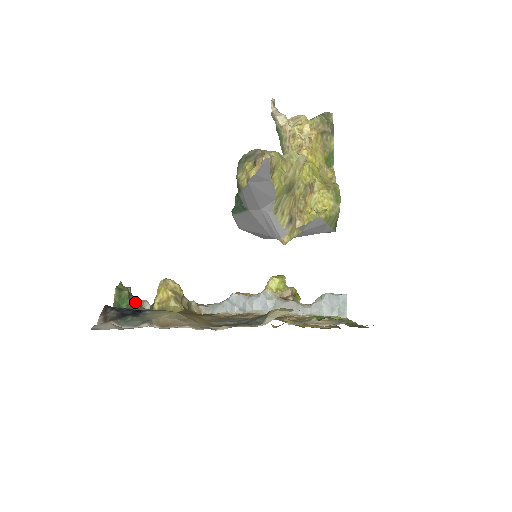
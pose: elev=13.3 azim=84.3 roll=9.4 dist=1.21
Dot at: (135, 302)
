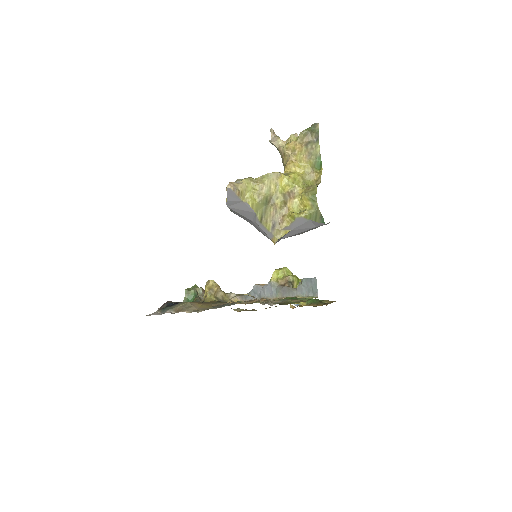
Dot at: occluded
